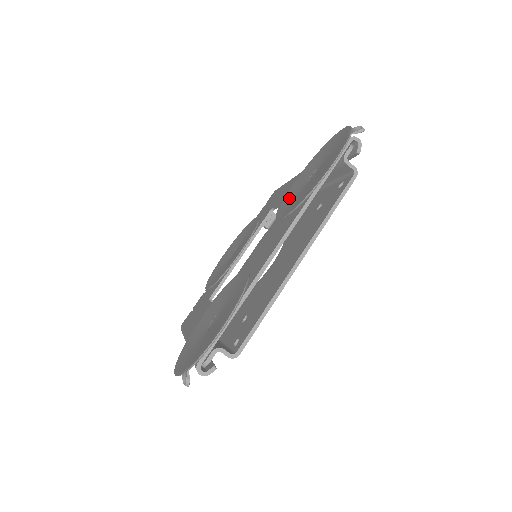
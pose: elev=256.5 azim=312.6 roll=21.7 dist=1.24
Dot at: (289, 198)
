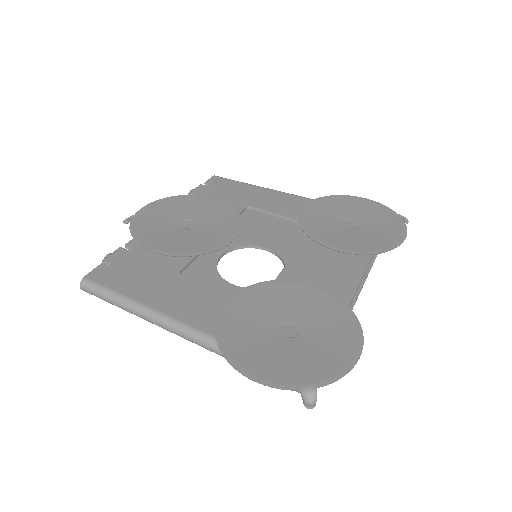
Dot at: (319, 226)
